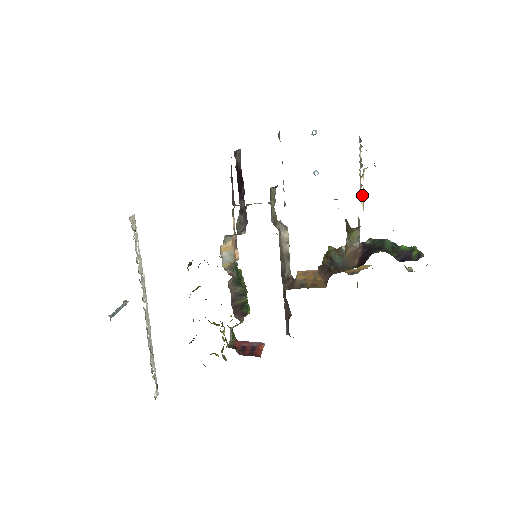
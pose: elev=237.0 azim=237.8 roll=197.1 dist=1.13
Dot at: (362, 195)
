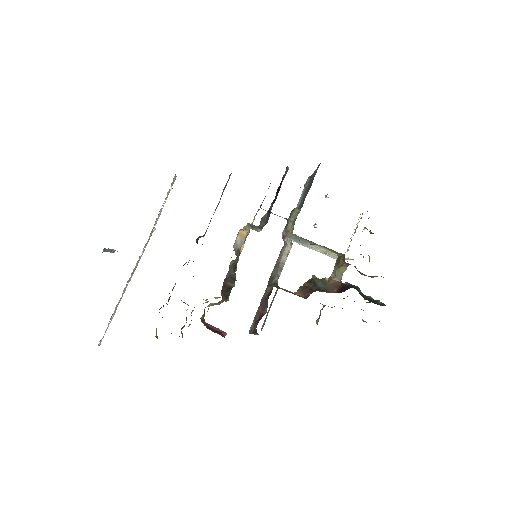
Dot at: occluded
